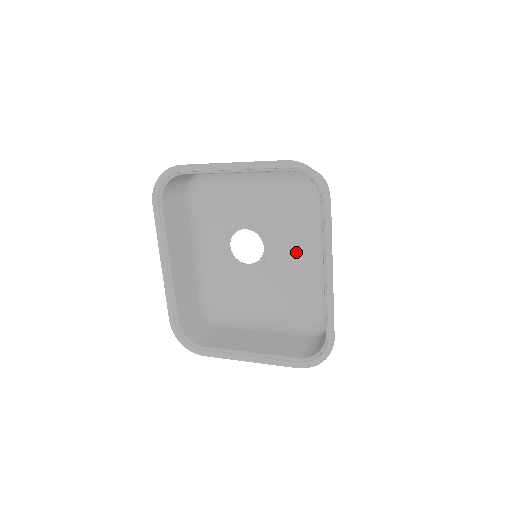
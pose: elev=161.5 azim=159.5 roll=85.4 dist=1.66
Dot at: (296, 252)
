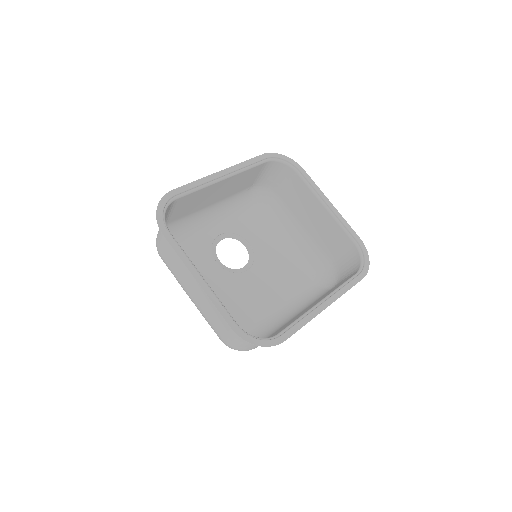
Dot at: (263, 293)
